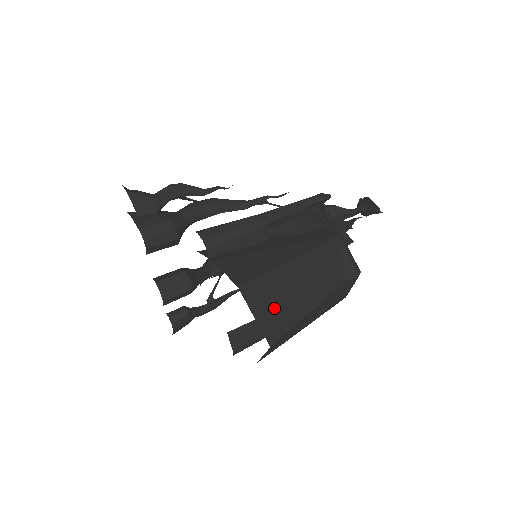
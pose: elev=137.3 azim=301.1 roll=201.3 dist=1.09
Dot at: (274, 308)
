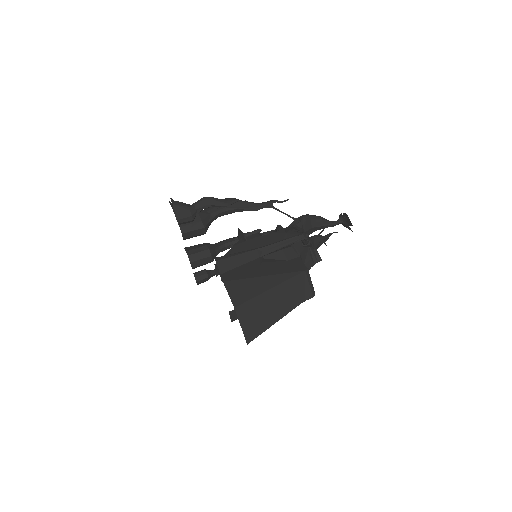
Dot at: (254, 321)
